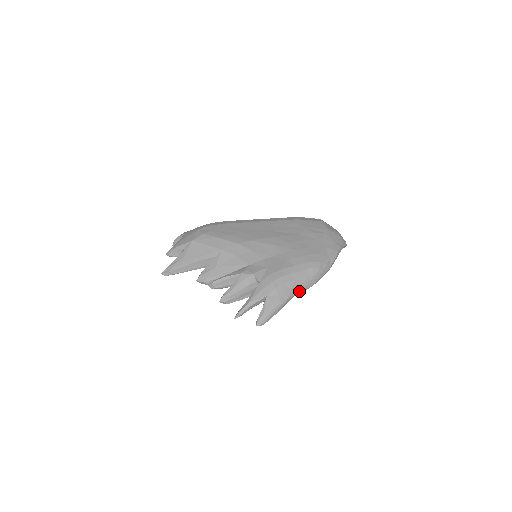
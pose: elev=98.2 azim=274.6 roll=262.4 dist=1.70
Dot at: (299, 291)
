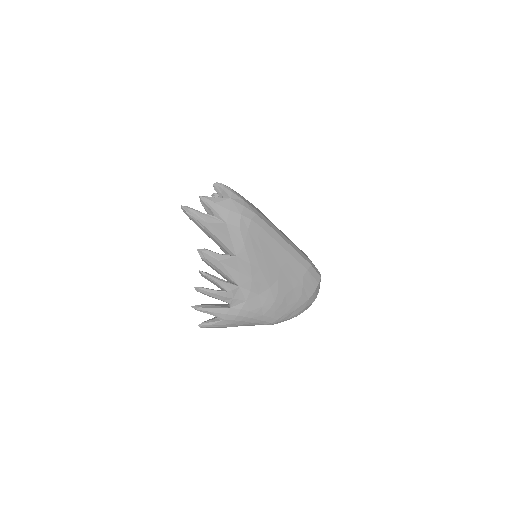
Dot at: (246, 325)
